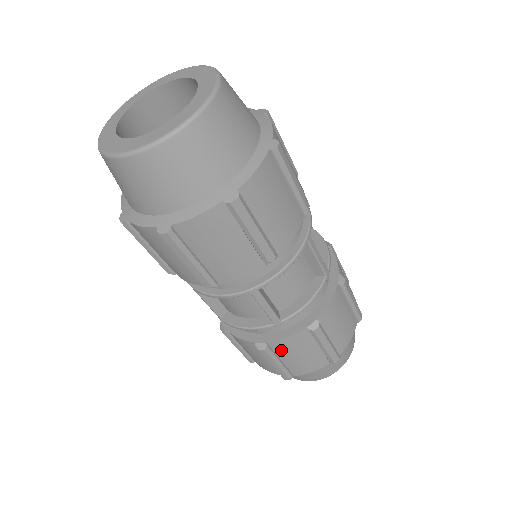
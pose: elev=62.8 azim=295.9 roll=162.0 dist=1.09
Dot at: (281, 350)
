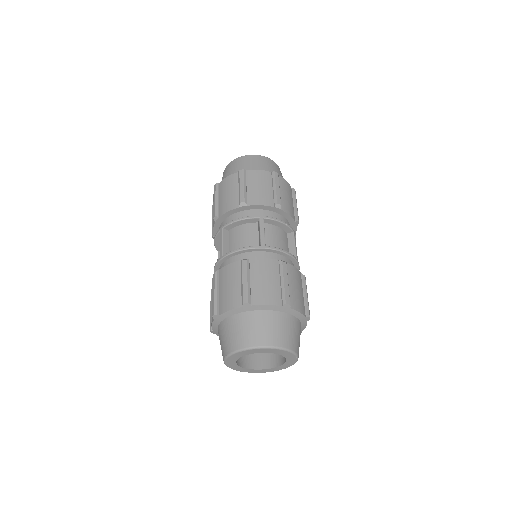
Dot at: occluded
